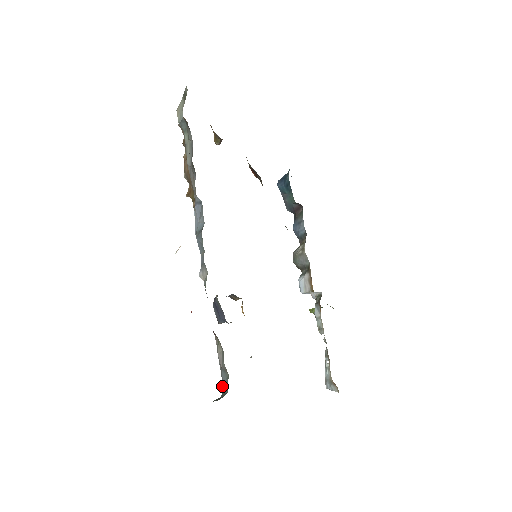
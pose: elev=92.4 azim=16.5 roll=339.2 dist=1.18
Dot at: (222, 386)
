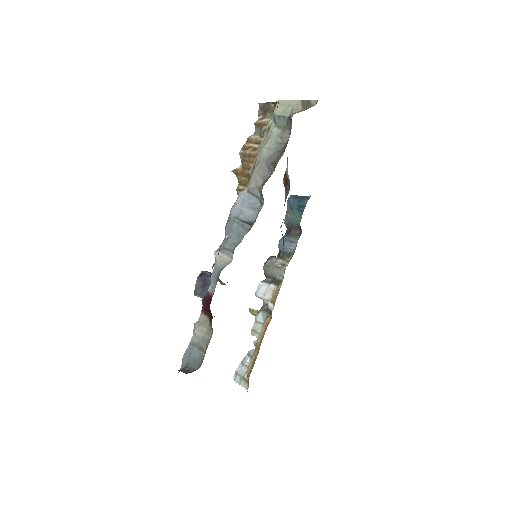
Dot at: (183, 356)
